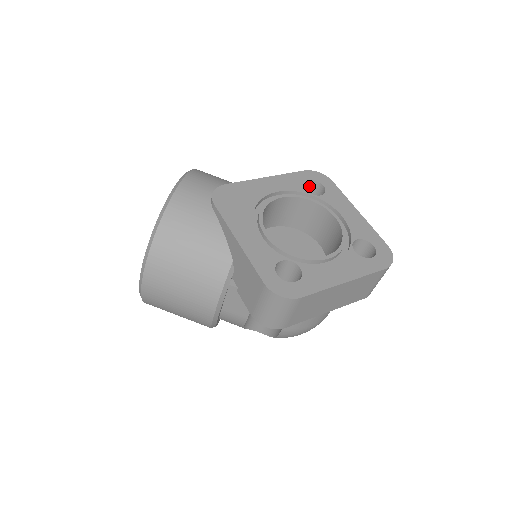
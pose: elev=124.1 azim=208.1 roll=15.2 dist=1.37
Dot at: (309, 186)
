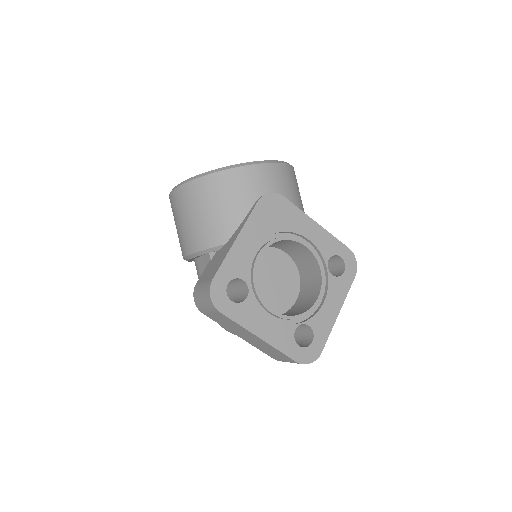
Dot at: (338, 260)
